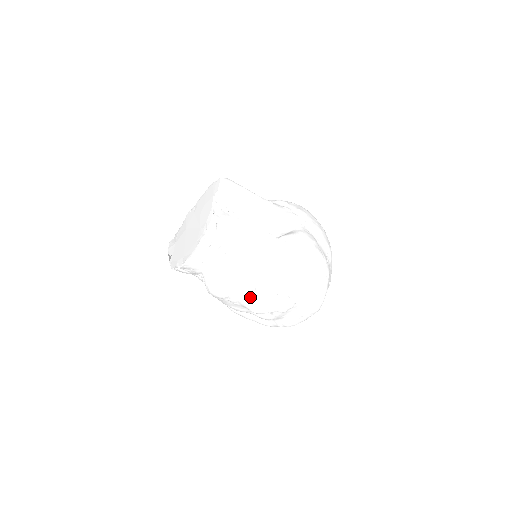
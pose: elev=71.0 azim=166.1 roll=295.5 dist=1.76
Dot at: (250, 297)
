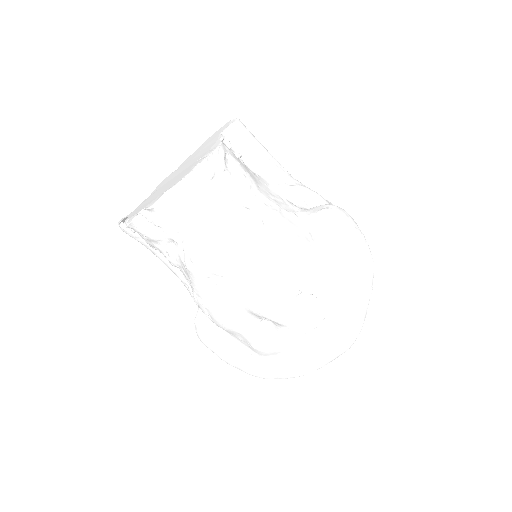
Dot at: (260, 283)
